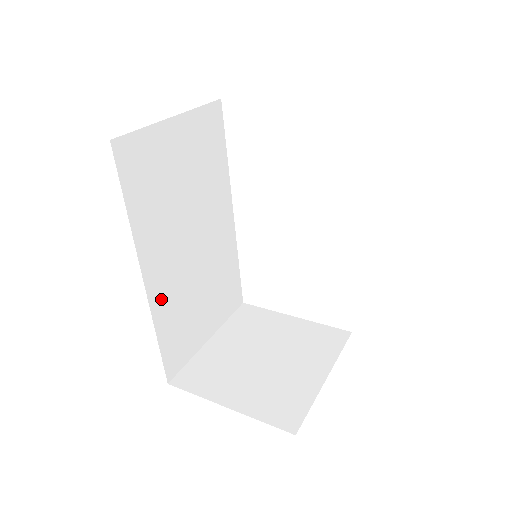
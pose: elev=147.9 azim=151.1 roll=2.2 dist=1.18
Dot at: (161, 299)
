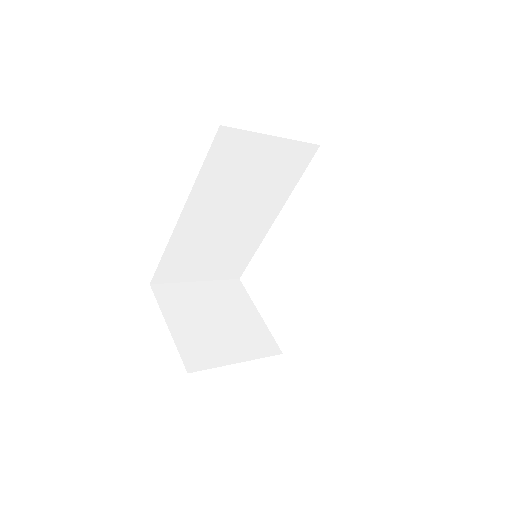
Dot at: (184, 233)
